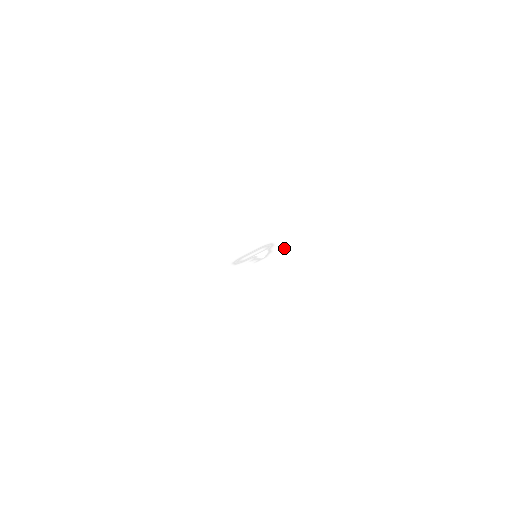
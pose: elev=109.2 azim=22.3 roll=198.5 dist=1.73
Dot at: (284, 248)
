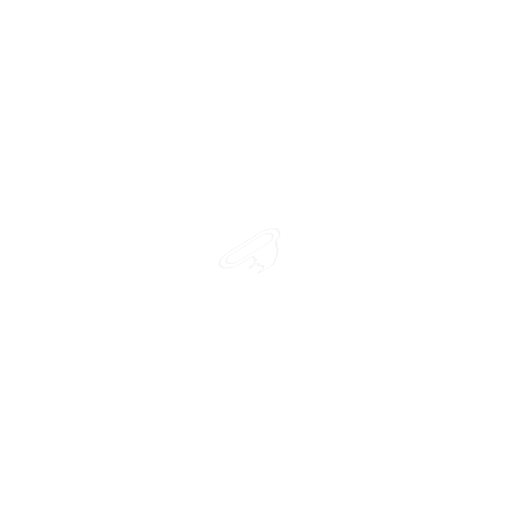
Dot at: (301, 249)
